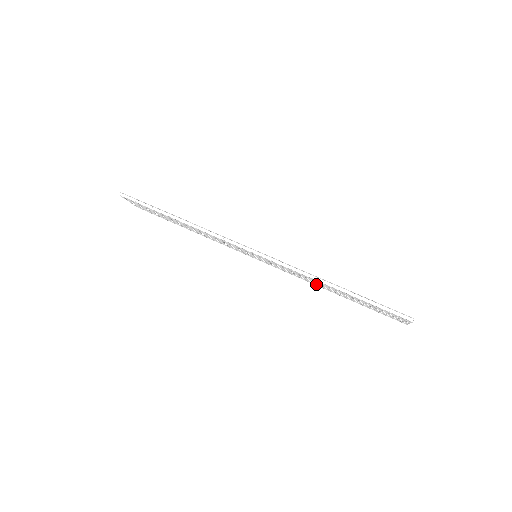
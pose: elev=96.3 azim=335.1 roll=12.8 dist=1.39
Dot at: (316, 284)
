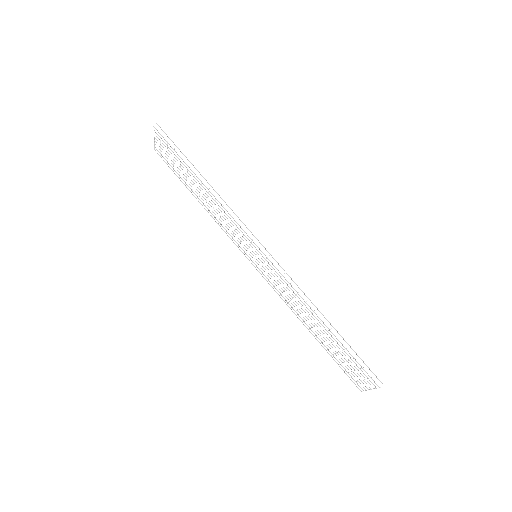
Dot at: occluded
